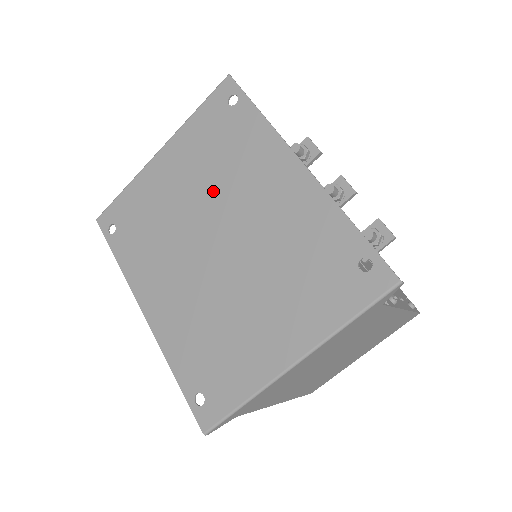
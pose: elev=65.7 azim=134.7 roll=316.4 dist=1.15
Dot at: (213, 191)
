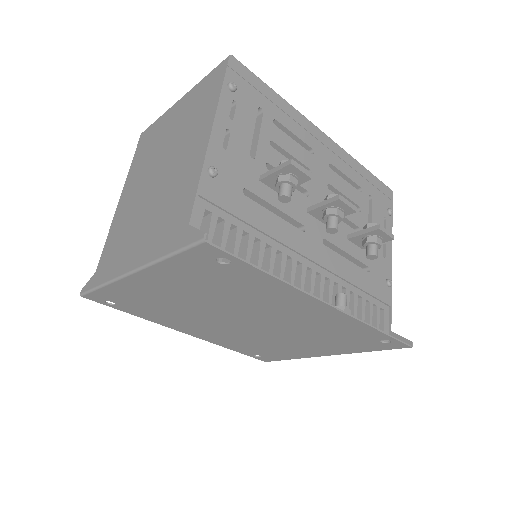
Dot at: (227, 303)
